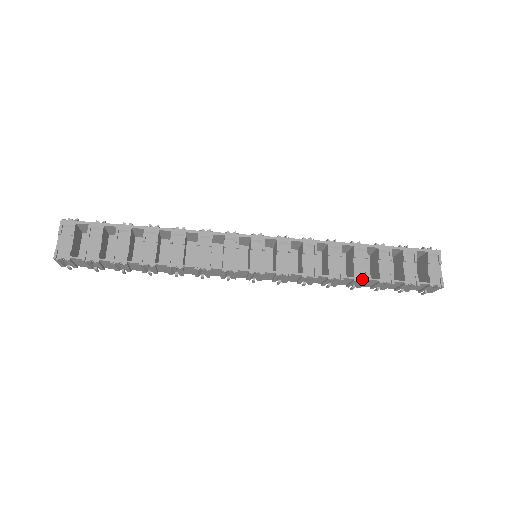
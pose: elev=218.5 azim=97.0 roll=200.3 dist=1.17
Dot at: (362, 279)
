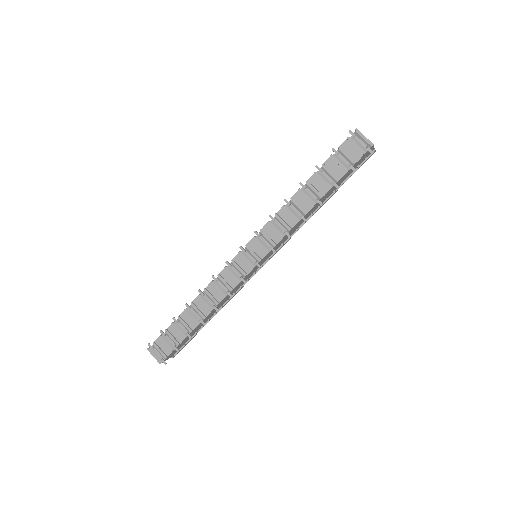
Dot at: (304, 186)
